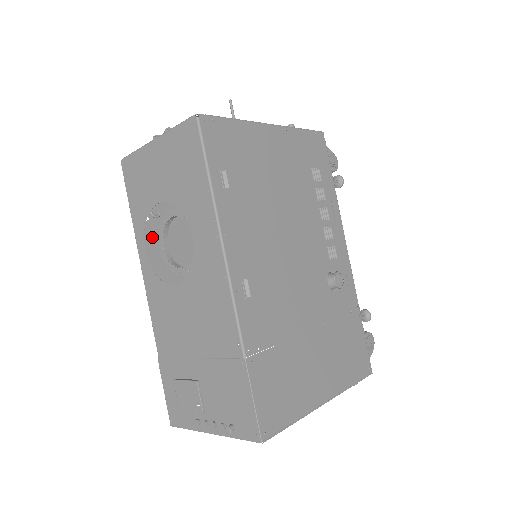
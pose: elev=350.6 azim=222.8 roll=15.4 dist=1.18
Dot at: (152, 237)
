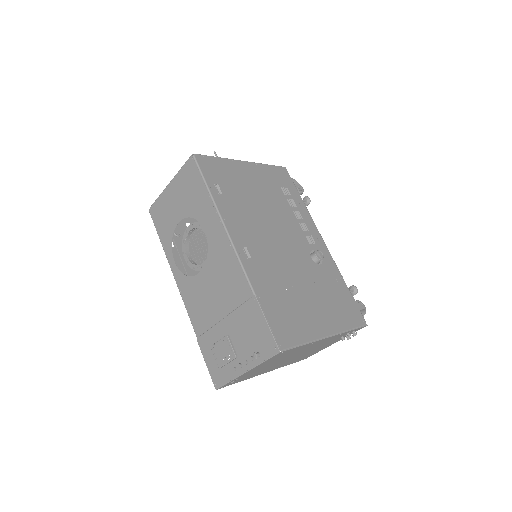
Dot at: (178, 257)
